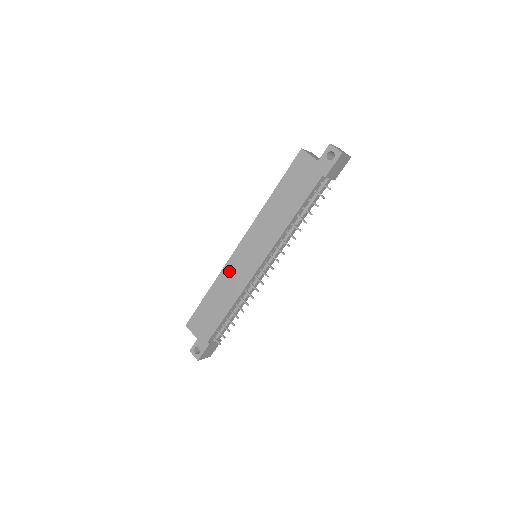
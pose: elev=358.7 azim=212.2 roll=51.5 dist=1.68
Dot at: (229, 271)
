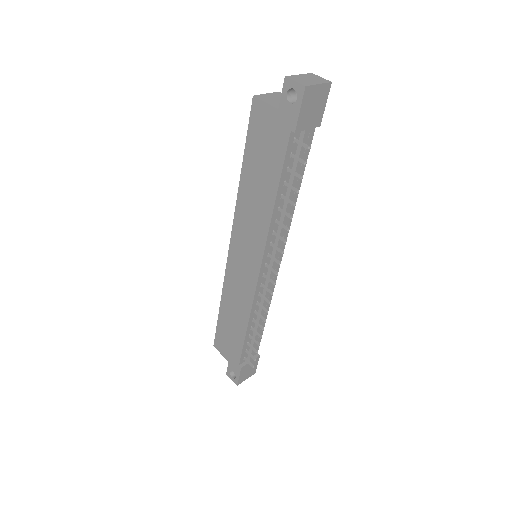
Dot at: (231, 282)
